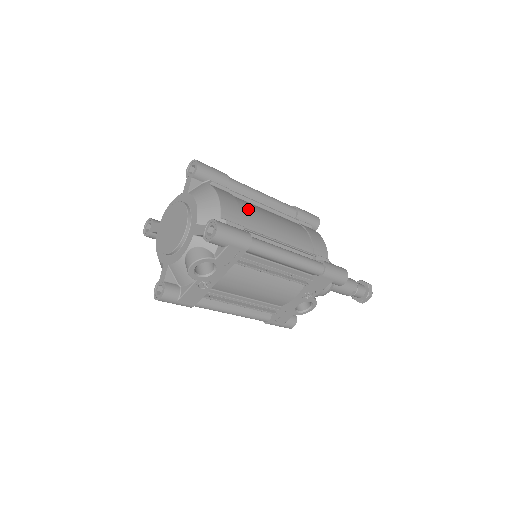
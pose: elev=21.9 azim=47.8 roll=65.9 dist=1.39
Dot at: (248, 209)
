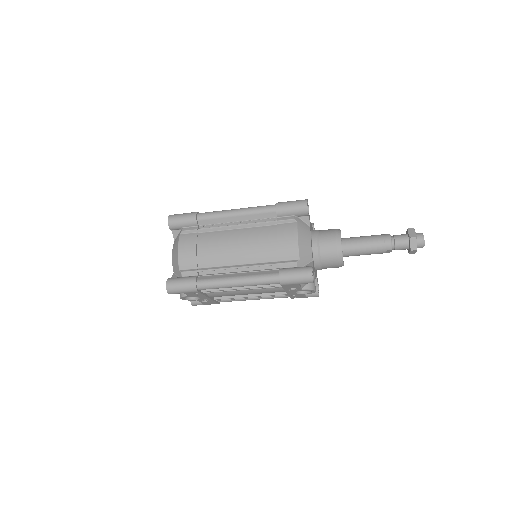
Dot at: (207, 247)
